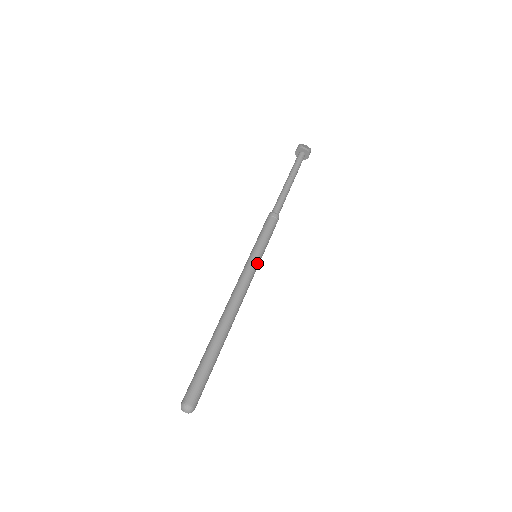
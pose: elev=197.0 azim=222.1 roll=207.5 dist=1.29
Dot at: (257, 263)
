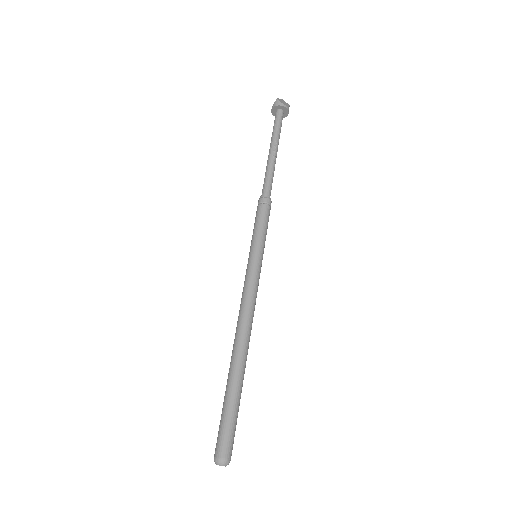
Dot at: (261, 266)
